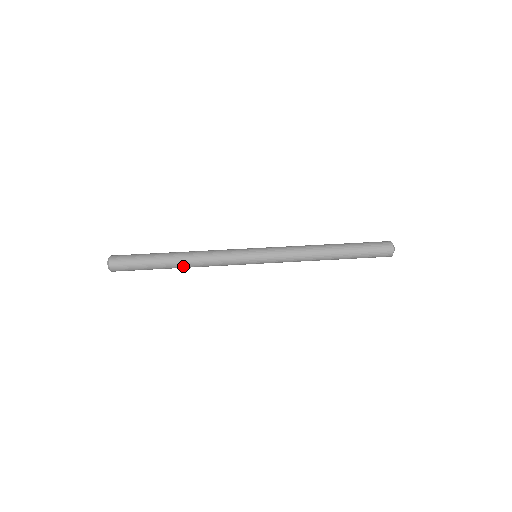
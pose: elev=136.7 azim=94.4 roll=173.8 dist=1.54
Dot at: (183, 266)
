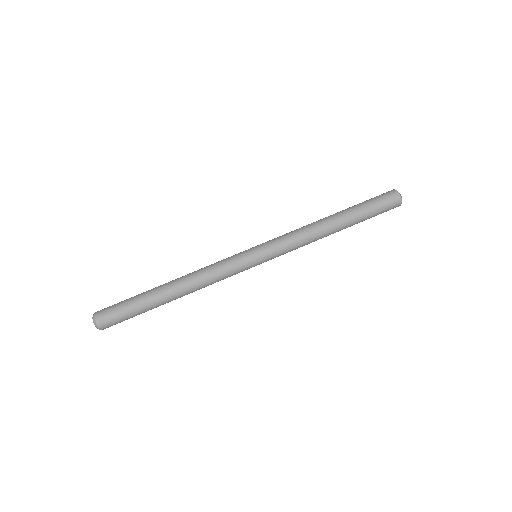
Dot at: occluded
